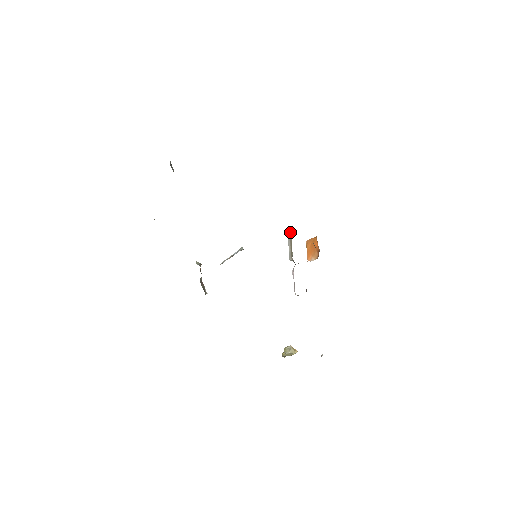
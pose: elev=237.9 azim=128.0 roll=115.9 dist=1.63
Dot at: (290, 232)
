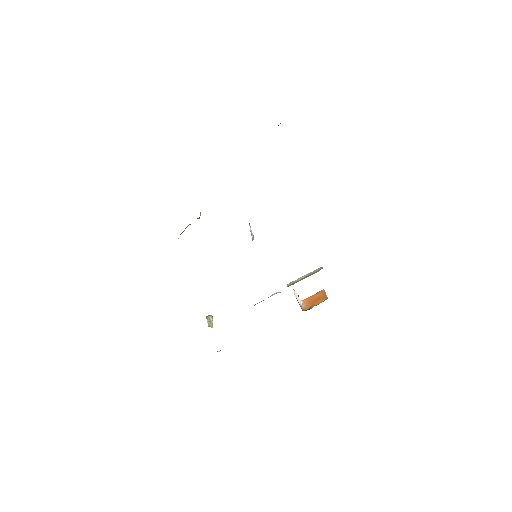
Dot at: (317, 271)
